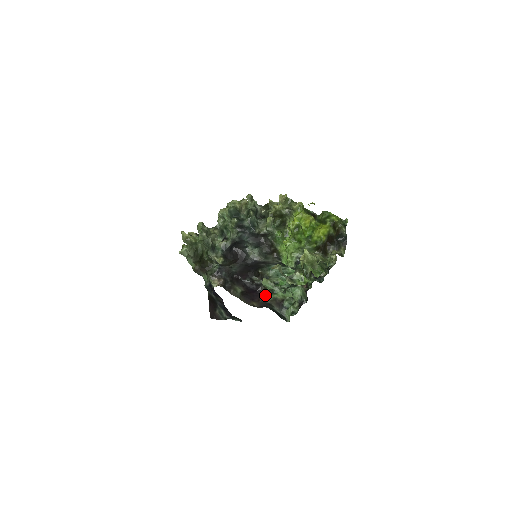
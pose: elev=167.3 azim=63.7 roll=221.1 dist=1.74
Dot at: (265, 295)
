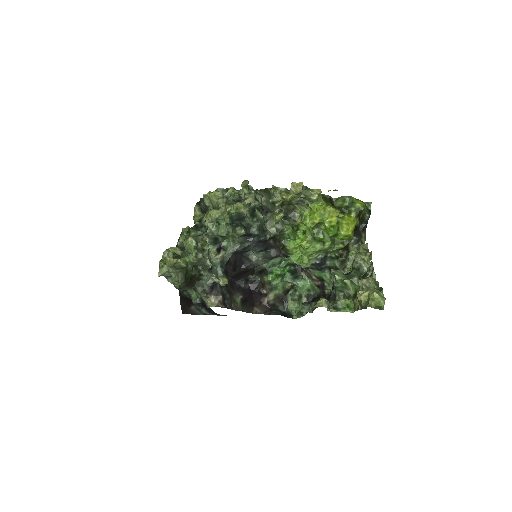
Dot at: (264, 293)
